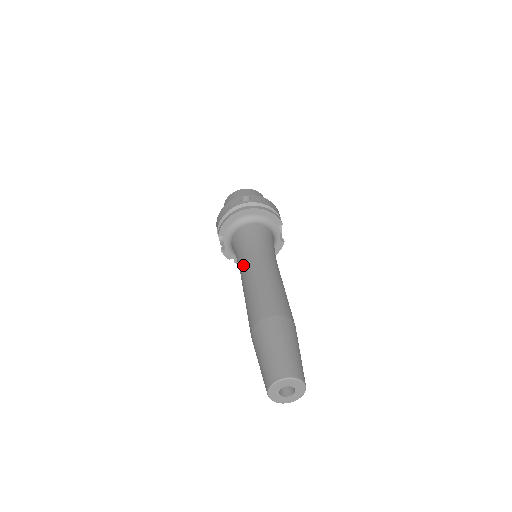
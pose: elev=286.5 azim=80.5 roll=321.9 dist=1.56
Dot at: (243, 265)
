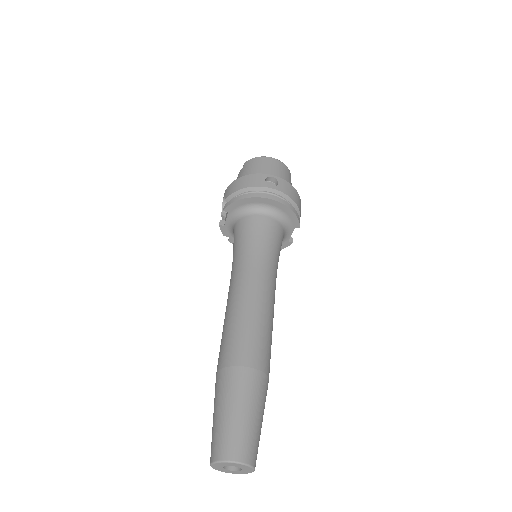
Dot at: (238, 270)
